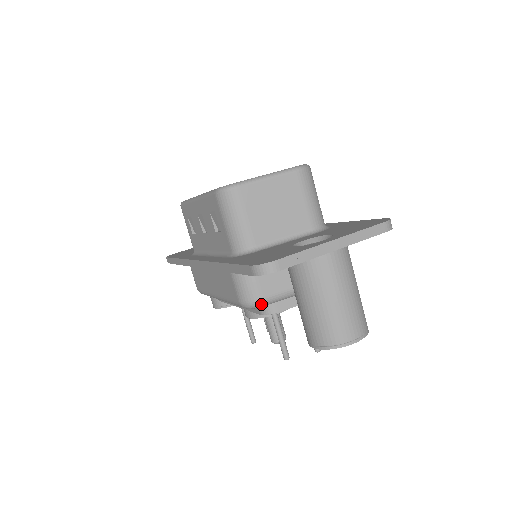
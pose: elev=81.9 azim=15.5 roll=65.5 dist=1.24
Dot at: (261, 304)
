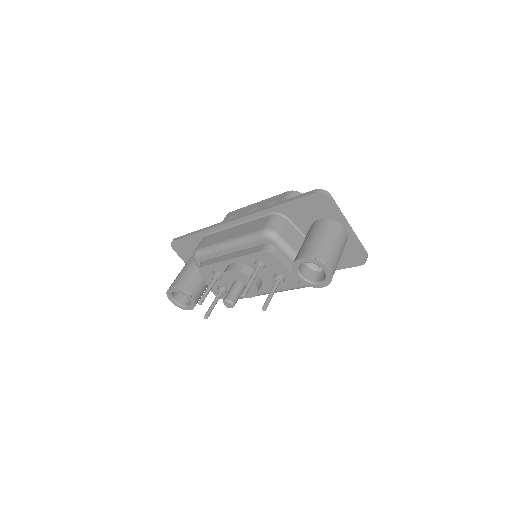
Dot at: (276, 237)
